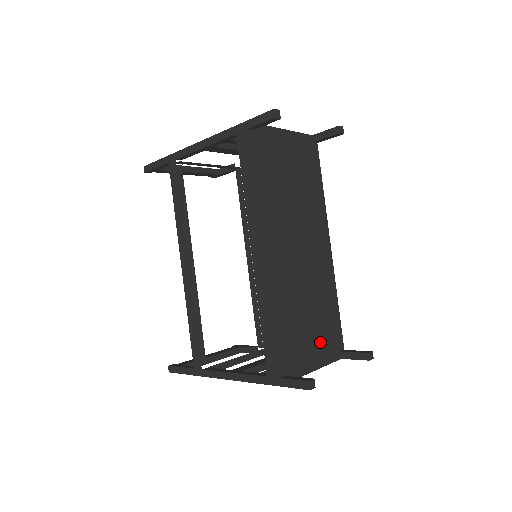
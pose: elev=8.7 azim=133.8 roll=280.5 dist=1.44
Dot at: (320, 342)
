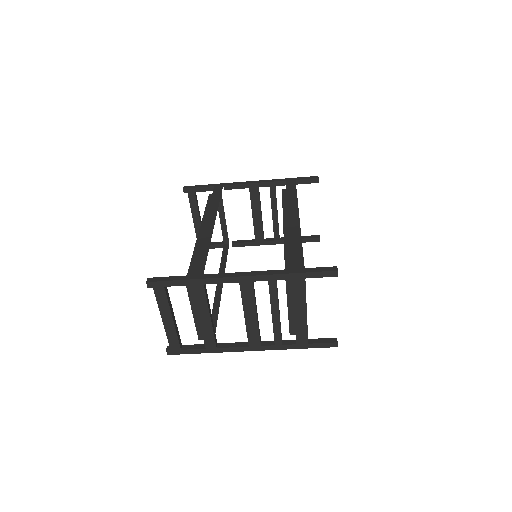
Dot at: occluded
